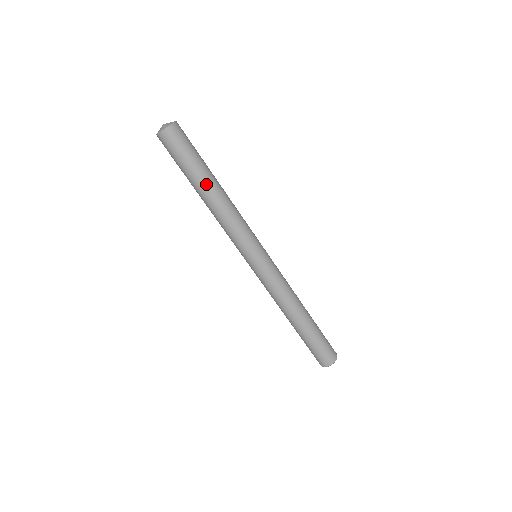
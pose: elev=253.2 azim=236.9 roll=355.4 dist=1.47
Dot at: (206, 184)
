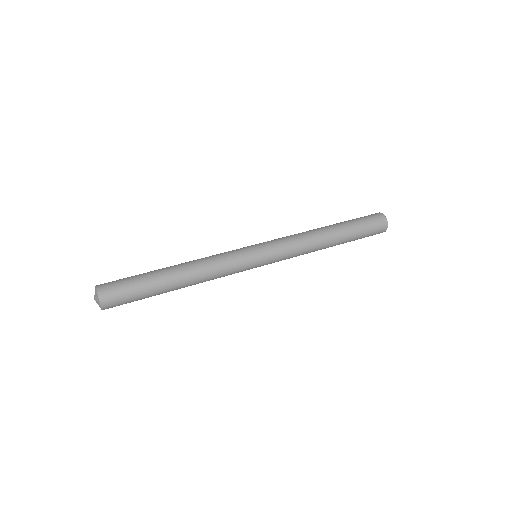
Dot at: (170, 288)
